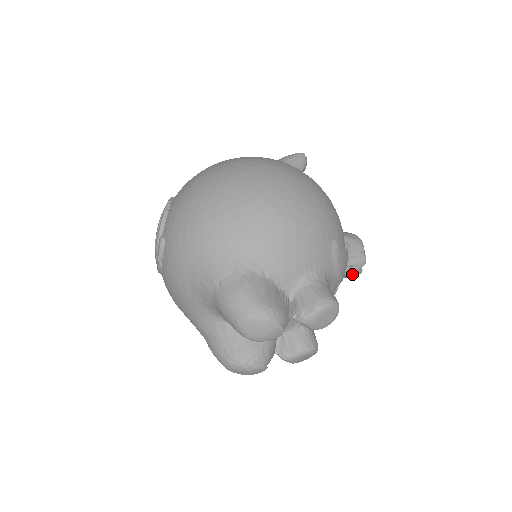
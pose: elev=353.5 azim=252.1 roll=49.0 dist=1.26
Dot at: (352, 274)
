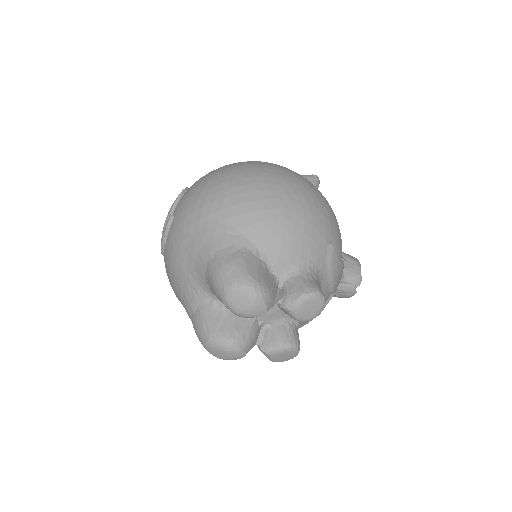
Dot at: (346, 293)
